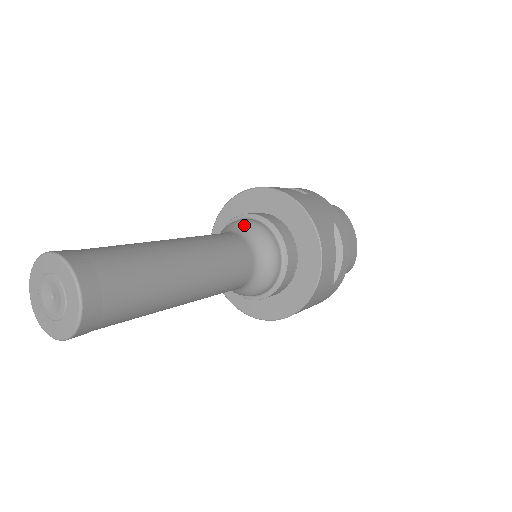
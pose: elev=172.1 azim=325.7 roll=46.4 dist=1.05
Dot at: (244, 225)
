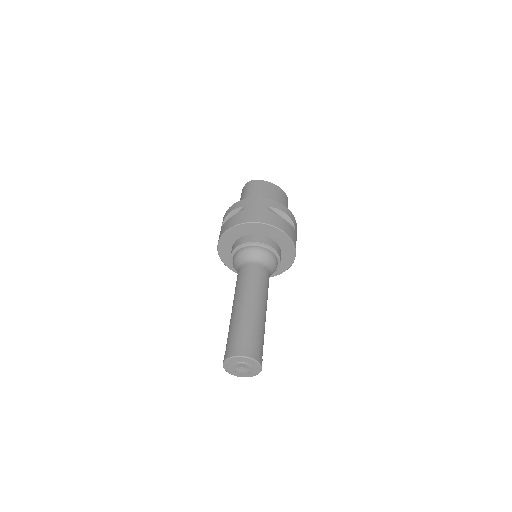
Dot at: (242, 256)
